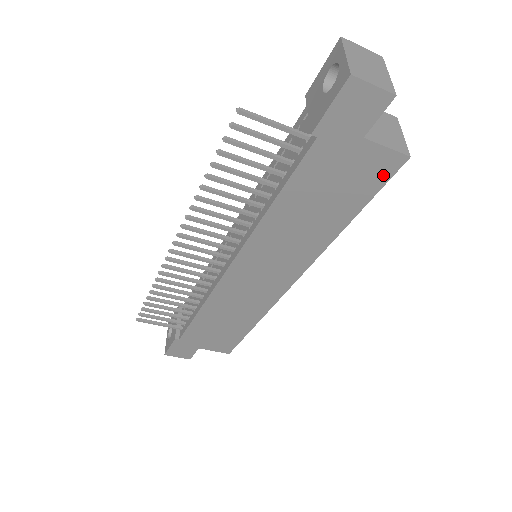
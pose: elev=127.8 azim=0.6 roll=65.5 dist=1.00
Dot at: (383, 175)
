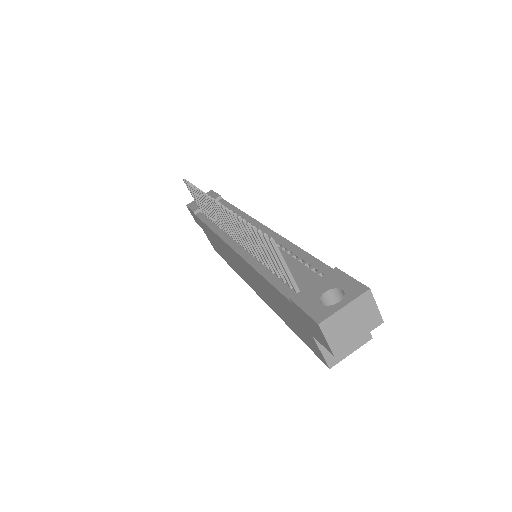
Dot at: (314, 350)
